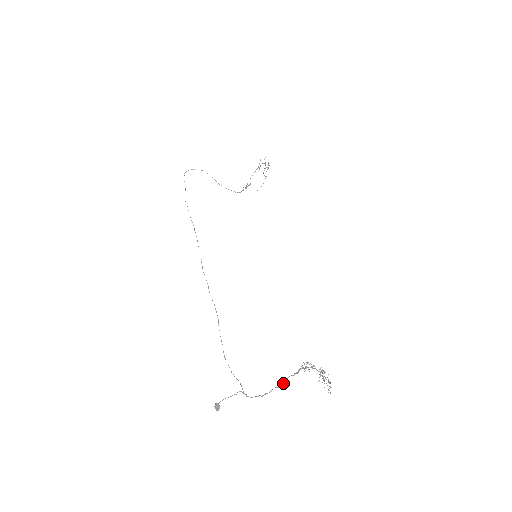
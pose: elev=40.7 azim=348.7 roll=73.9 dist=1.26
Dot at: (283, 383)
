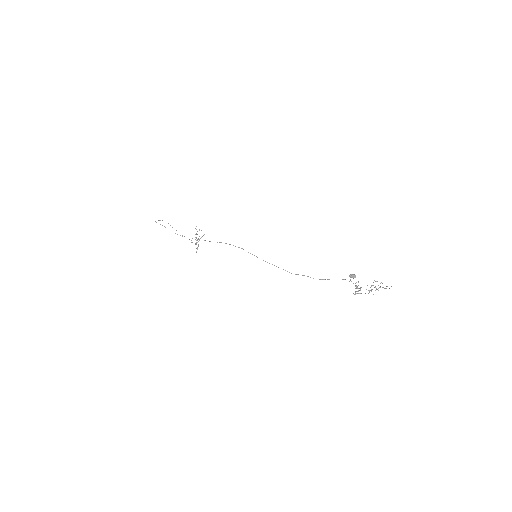
Dot at: occluded
